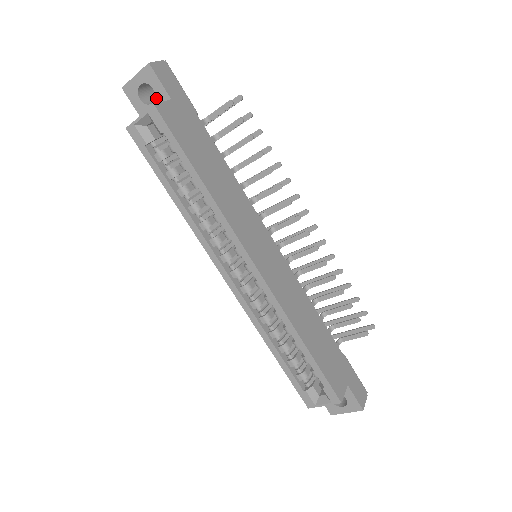
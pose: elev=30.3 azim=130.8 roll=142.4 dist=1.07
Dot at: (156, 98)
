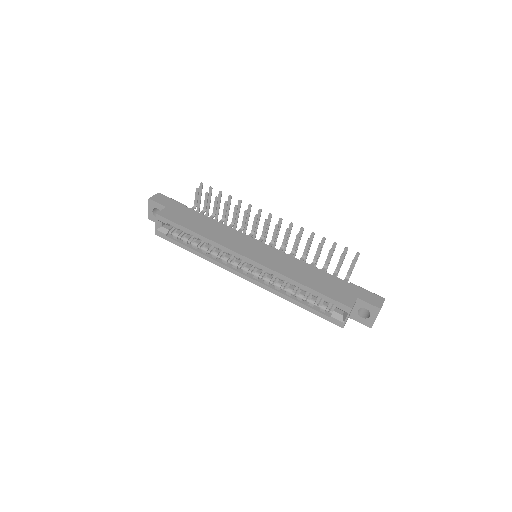
Dot at: occluded
